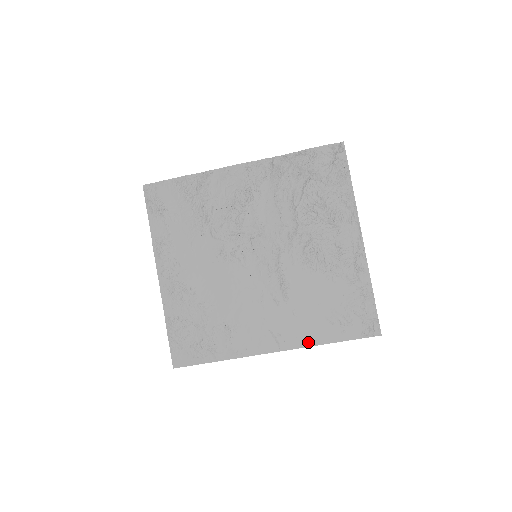
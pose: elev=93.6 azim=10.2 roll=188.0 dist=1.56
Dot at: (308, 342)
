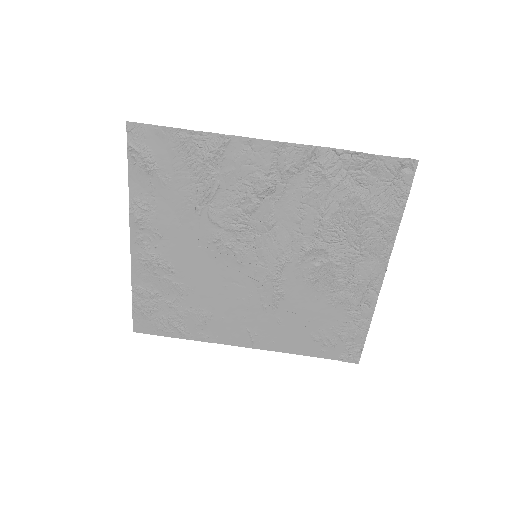
Dot at: (283, 349)
